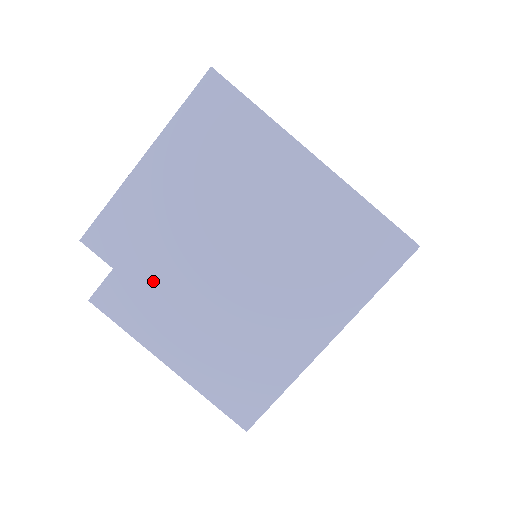
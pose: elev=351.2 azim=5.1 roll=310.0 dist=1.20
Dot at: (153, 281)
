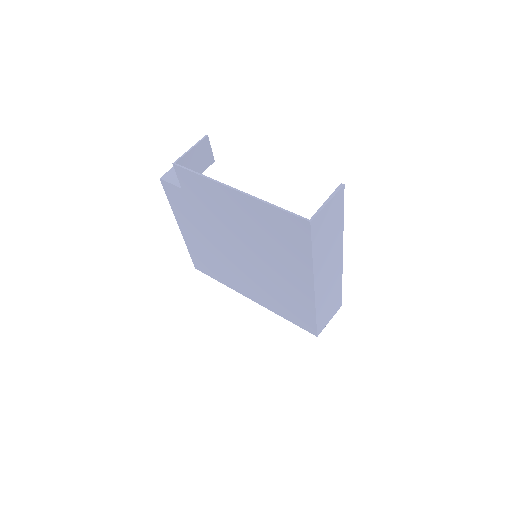
Dot at: (197, 212)
